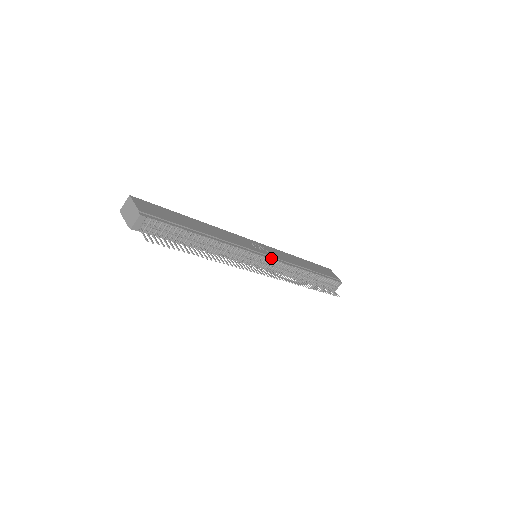
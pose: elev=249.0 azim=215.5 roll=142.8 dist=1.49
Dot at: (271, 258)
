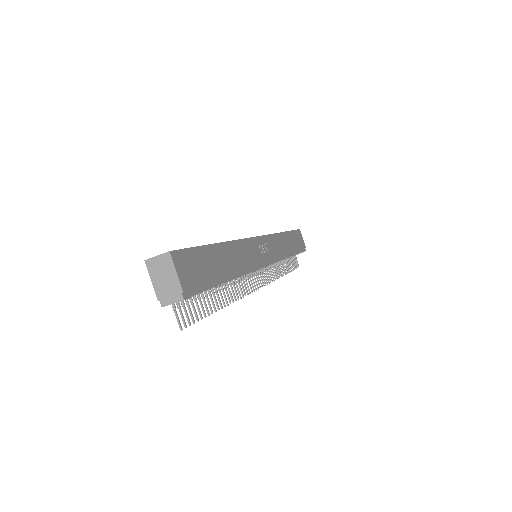
Dot at: (271, 263)
